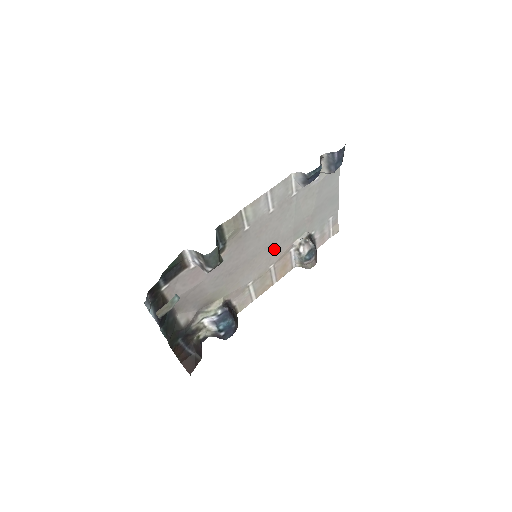
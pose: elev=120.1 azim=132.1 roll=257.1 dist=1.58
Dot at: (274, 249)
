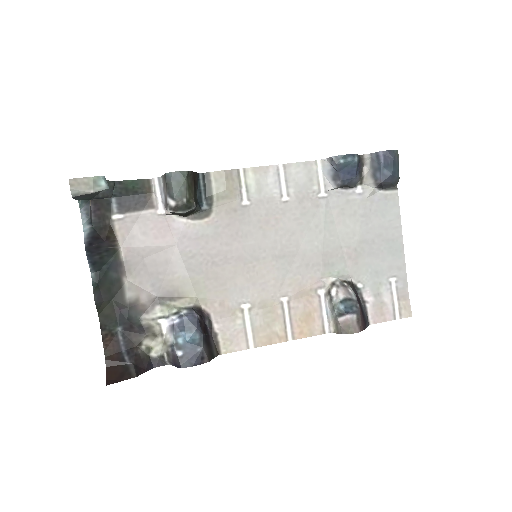
Dot at: (289, 270)
